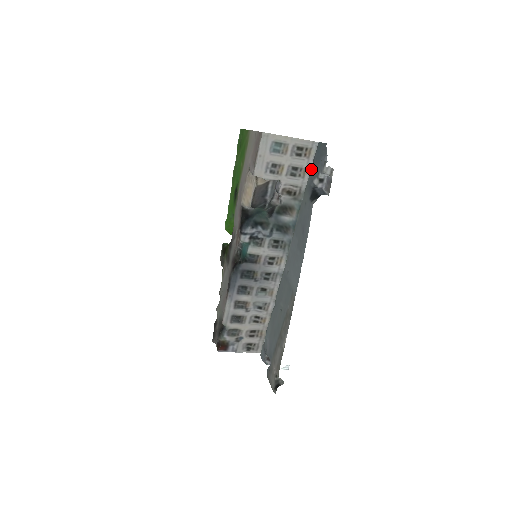
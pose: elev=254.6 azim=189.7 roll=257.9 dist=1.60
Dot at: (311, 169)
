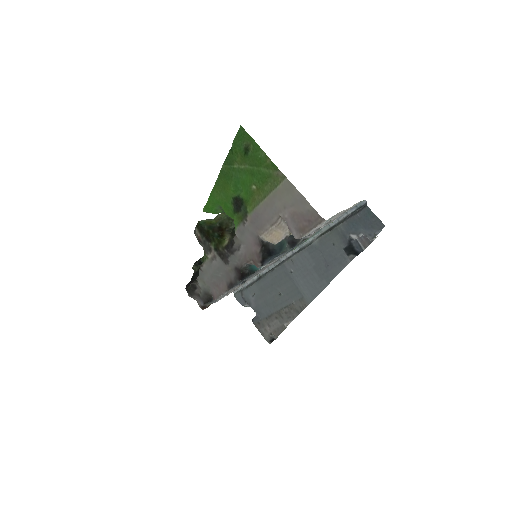
Dot at: (348, 220)
